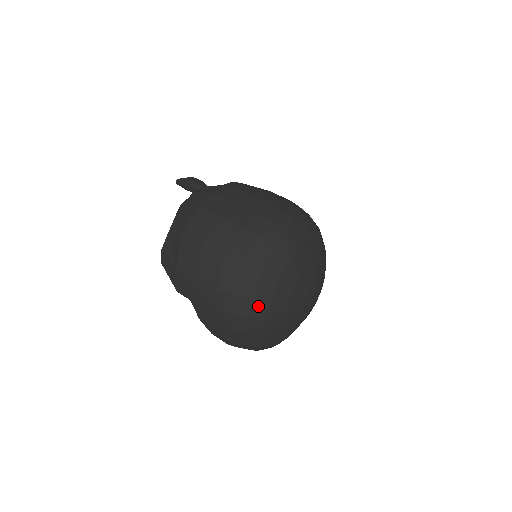
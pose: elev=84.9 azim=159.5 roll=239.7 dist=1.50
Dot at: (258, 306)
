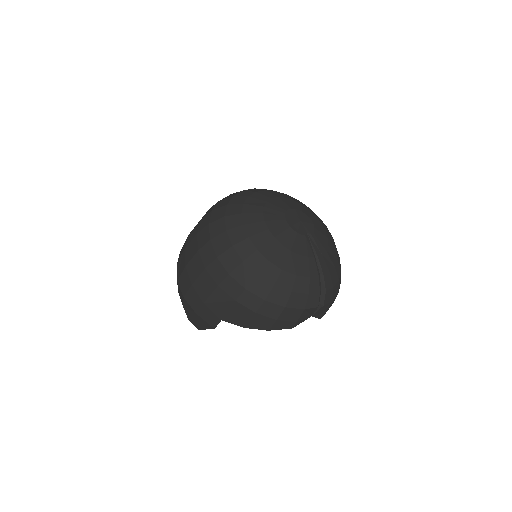
Dot at: (252, 262)
